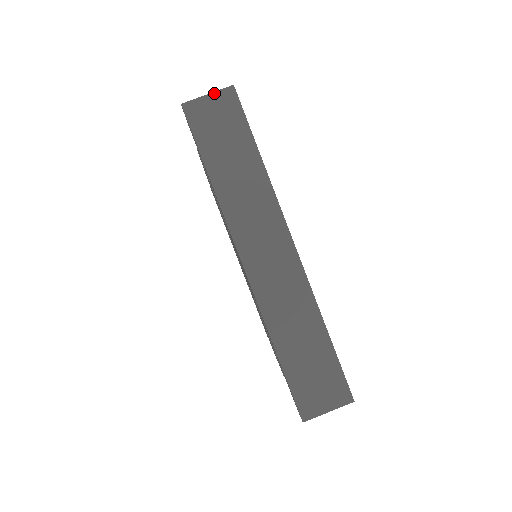
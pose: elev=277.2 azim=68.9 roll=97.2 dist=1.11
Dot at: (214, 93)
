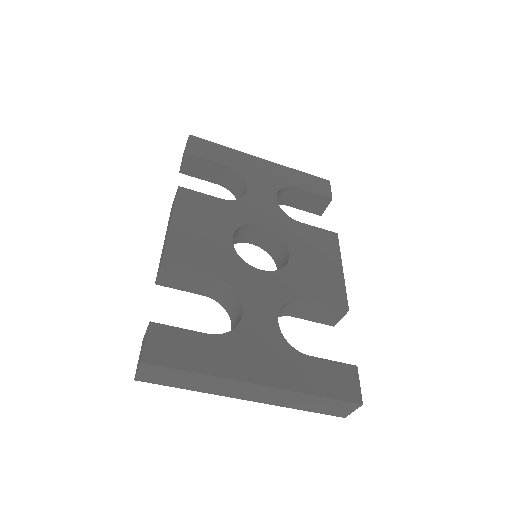
Dot at: (139, 370)
